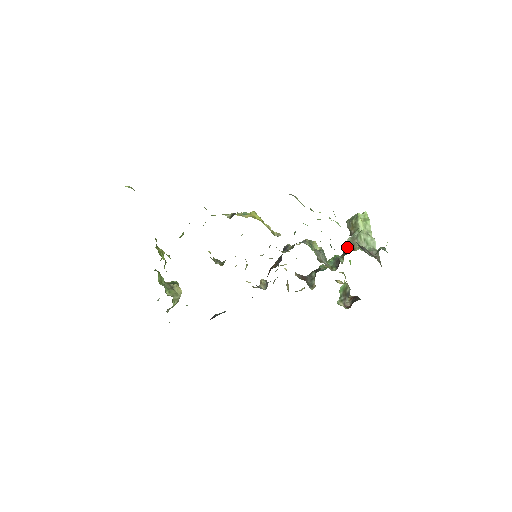
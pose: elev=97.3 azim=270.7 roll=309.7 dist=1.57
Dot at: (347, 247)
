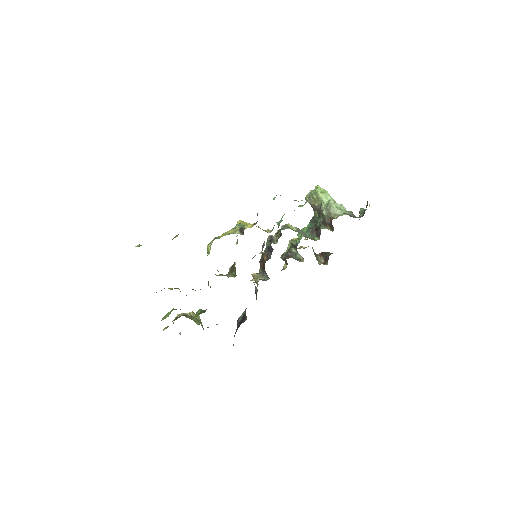
Dot at: (328, 218)
